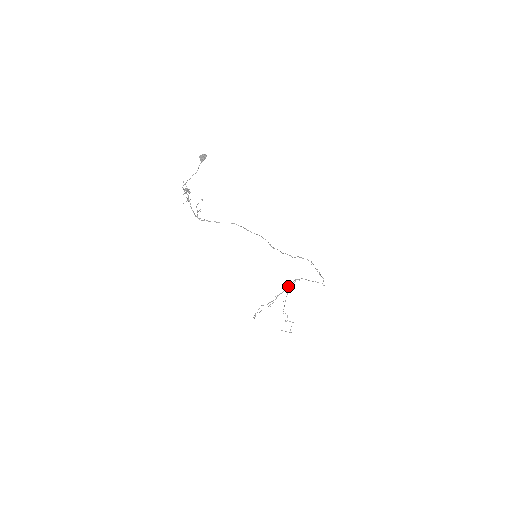
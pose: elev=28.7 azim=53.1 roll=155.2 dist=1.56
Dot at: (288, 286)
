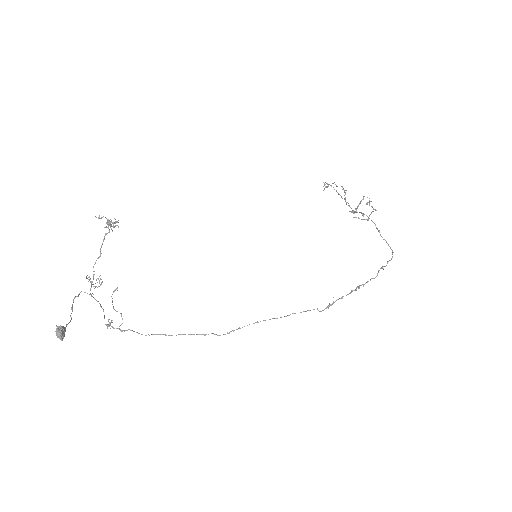
Dot at: (354, 211)
